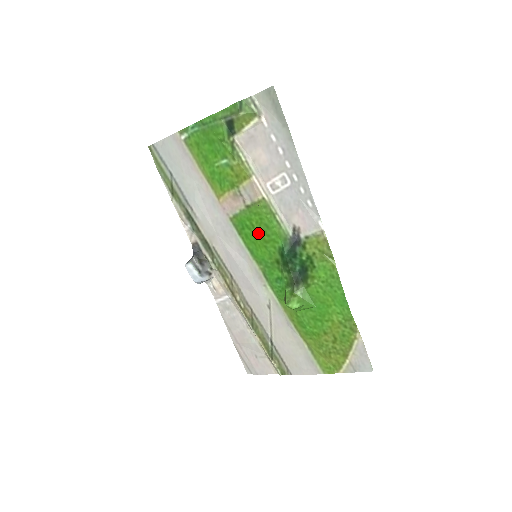
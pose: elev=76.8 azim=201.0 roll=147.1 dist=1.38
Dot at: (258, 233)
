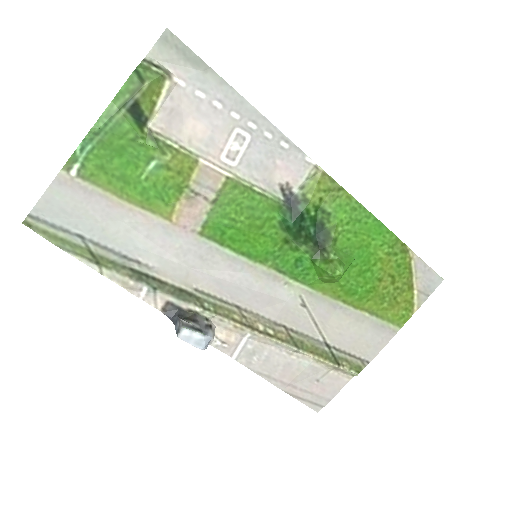
Dot at: (245, 224)
